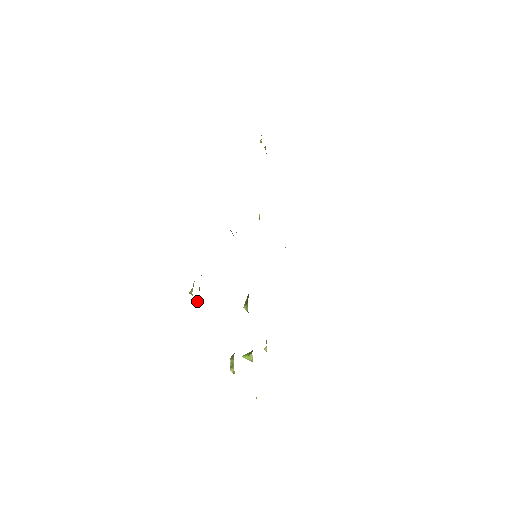
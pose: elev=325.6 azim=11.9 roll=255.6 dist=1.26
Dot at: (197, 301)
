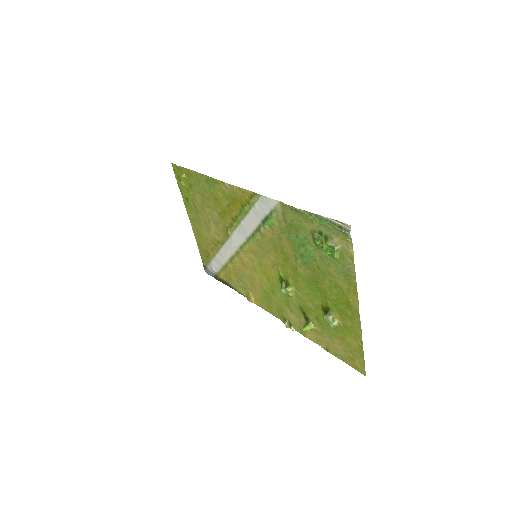
Dot at: (338, 256)
